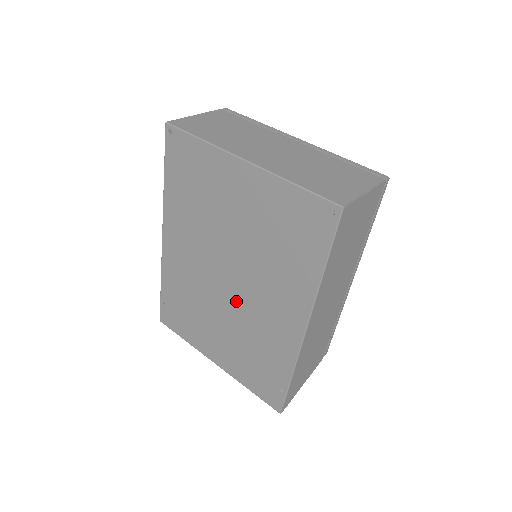
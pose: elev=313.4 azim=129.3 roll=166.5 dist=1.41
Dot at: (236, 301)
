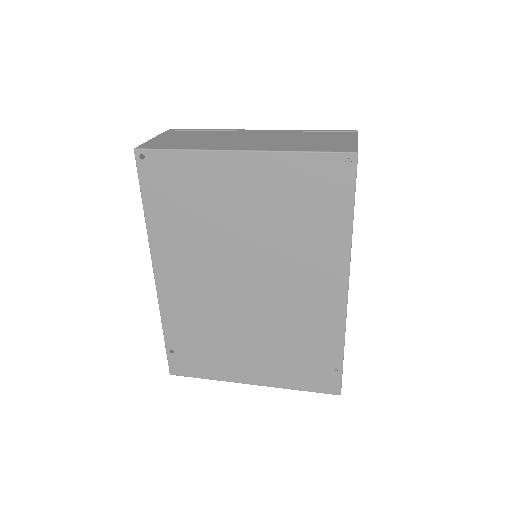
Dot at: (263, 302)
